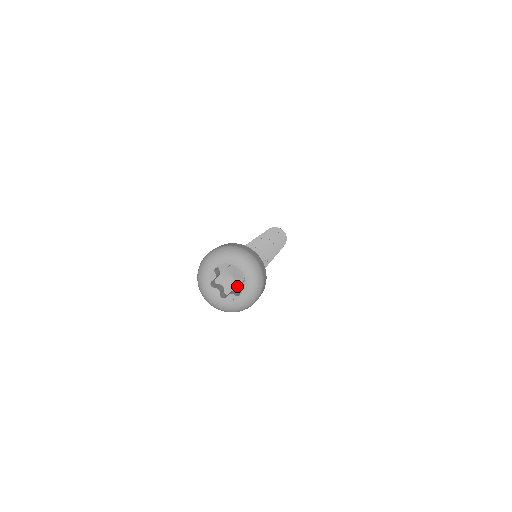
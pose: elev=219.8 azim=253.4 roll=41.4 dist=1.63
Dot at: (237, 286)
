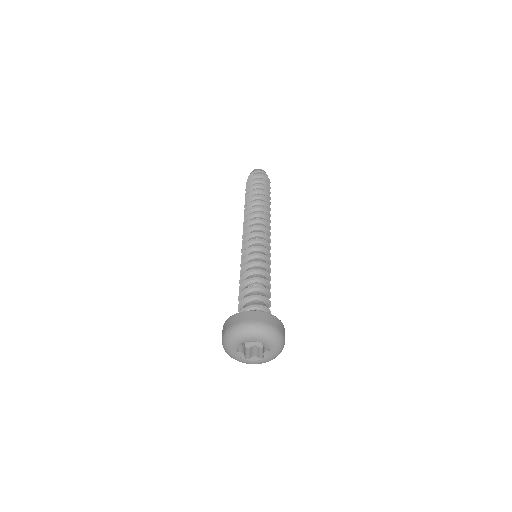
Dot at: (258, 343)
